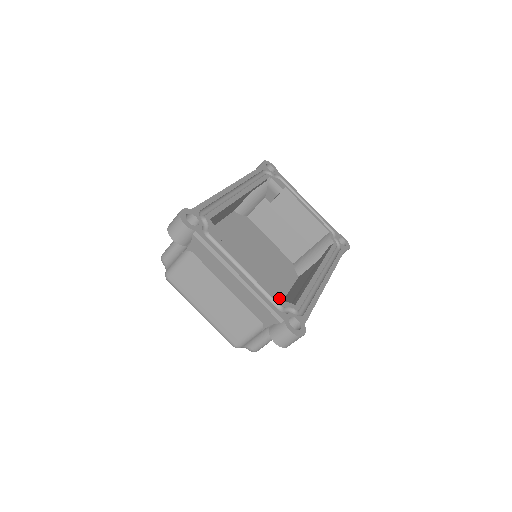
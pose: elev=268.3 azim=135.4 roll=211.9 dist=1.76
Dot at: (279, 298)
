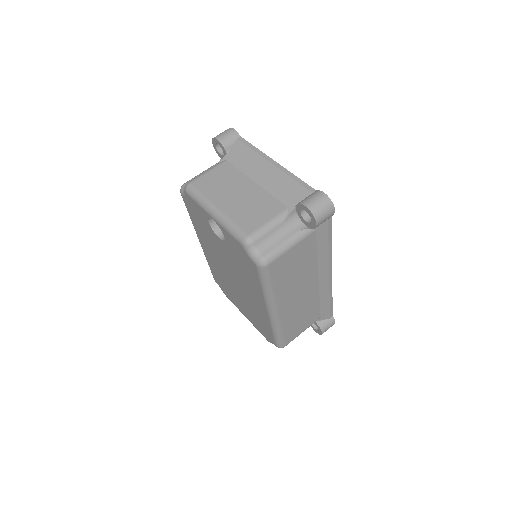
Dot at: occluded
